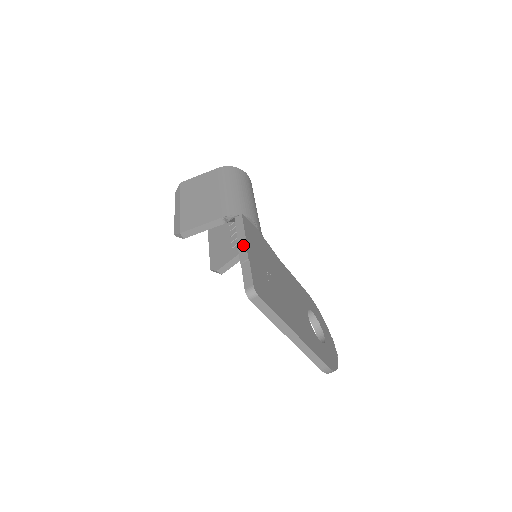
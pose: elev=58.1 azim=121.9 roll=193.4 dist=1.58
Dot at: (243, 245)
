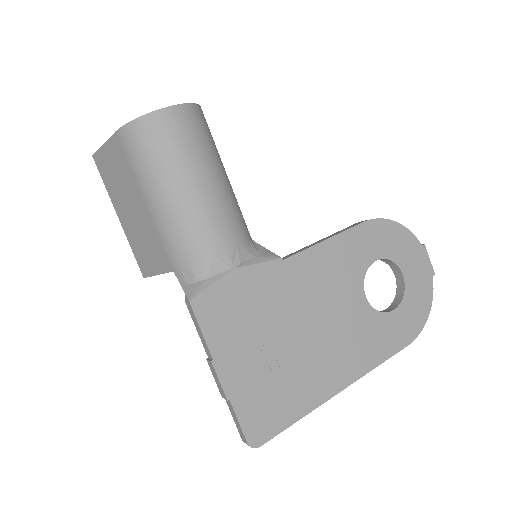
Dot at: (213, 371)
